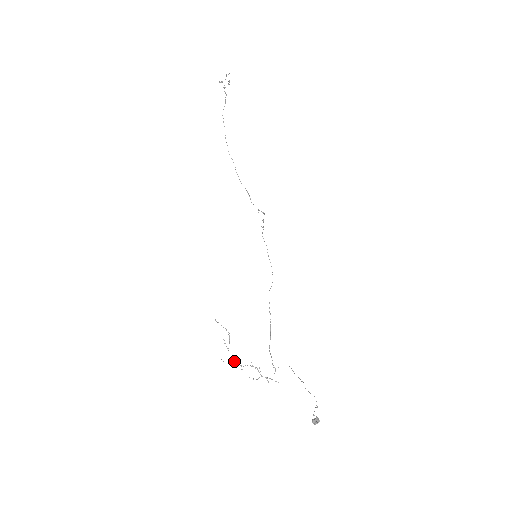
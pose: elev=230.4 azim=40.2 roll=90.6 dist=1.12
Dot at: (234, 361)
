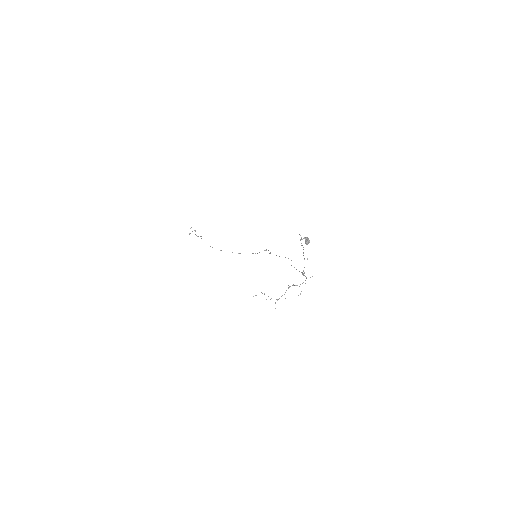
Dot at: (277, 299)
